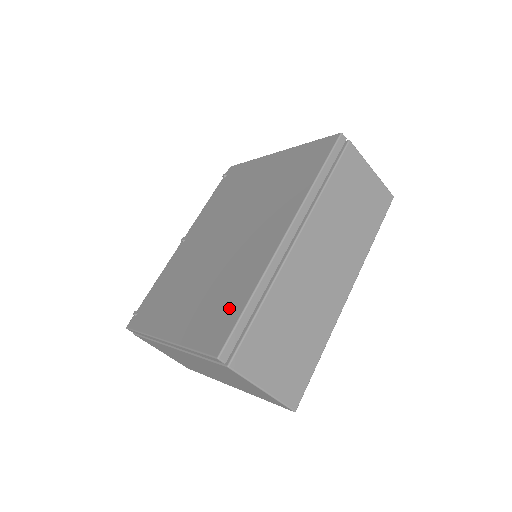
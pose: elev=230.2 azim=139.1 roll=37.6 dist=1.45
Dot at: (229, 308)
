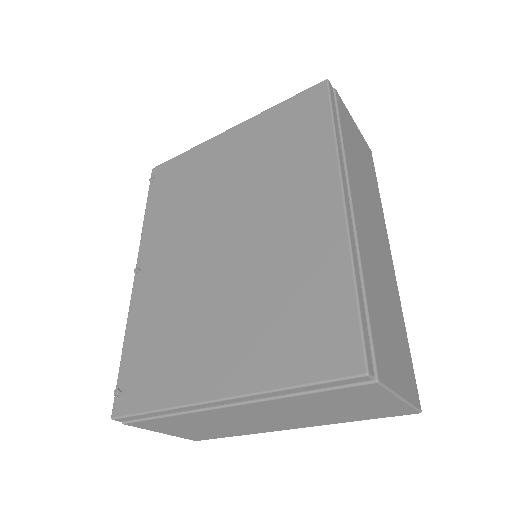
Dot at: (325, 308)
